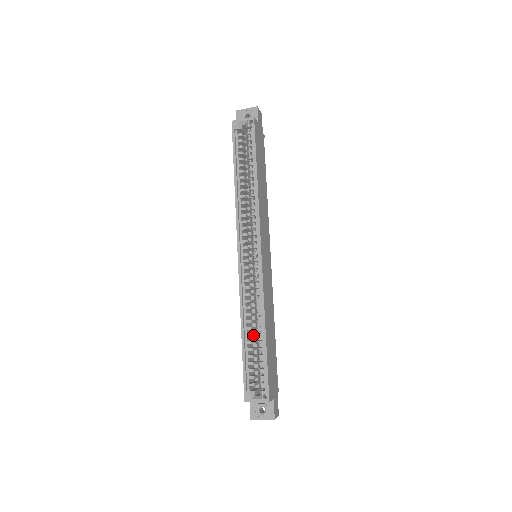
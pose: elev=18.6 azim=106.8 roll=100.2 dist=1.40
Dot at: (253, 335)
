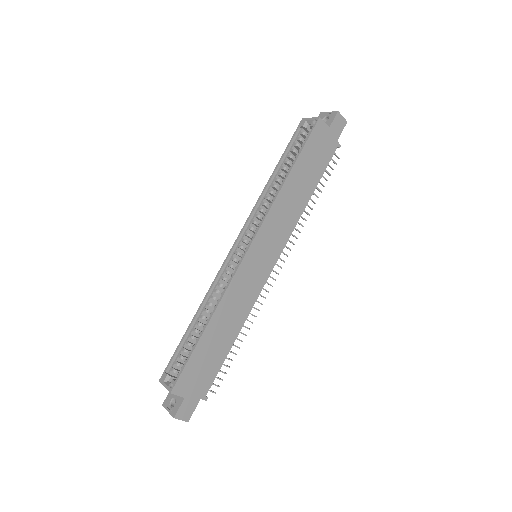
Dot at: occluded
